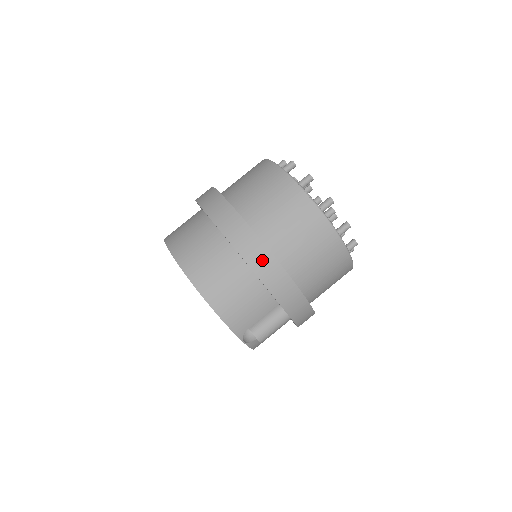
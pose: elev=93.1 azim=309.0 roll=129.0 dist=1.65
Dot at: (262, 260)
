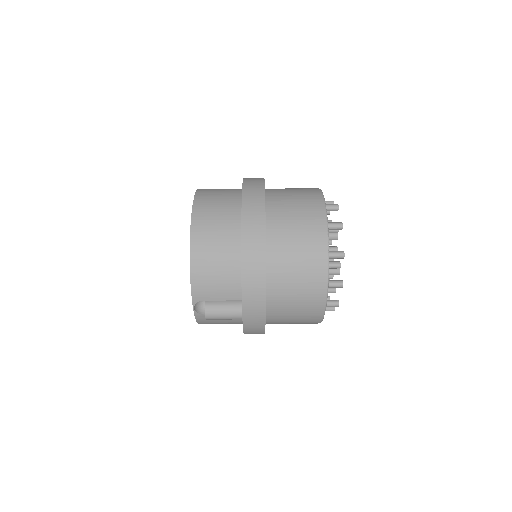
Dot at: (255, 255)
